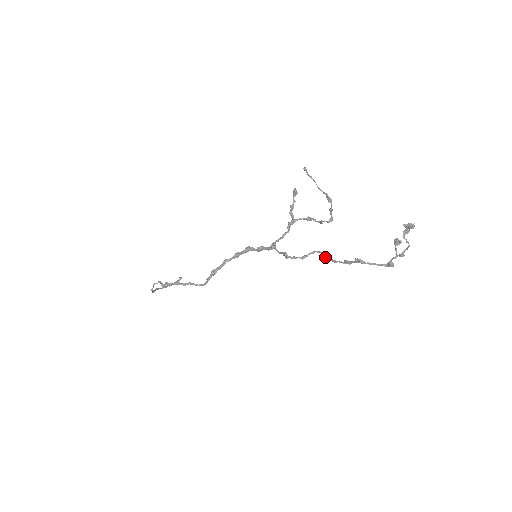
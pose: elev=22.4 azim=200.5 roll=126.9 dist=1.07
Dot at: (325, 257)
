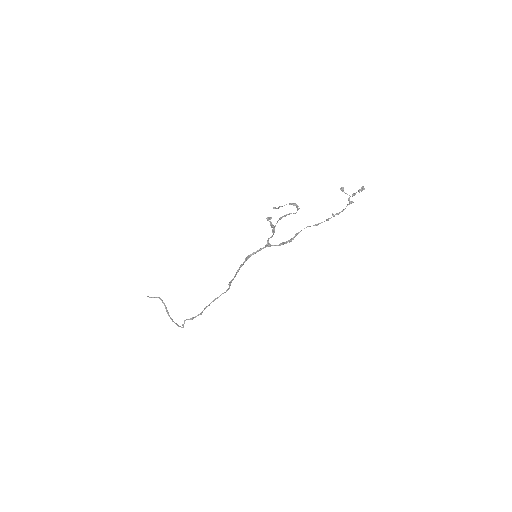
Dot at: occluded
